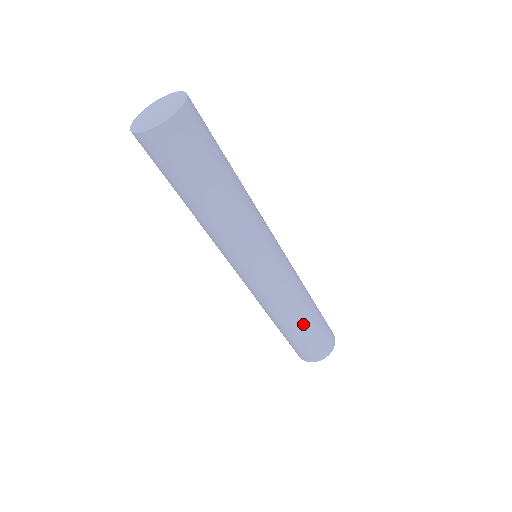
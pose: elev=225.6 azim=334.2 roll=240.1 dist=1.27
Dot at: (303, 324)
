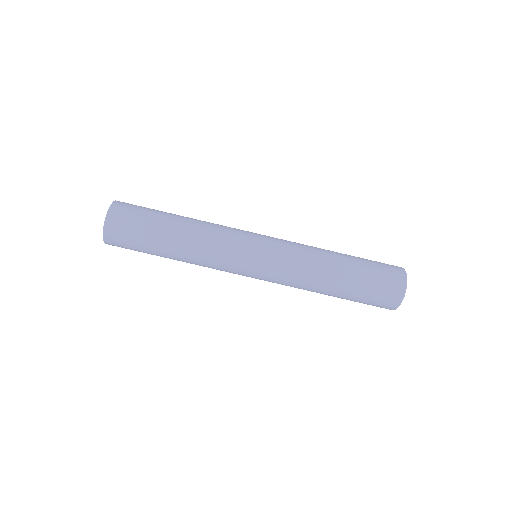
Dot at: (343, 264)
